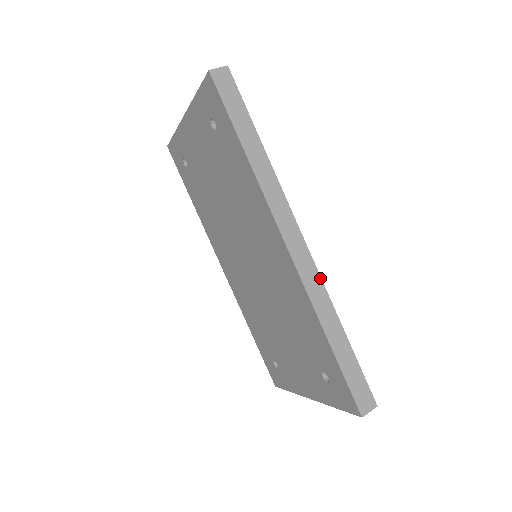
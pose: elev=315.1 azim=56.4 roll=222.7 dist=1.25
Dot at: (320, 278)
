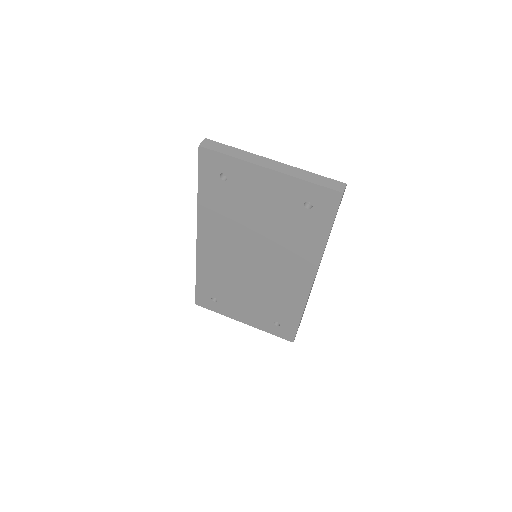
Dot at: occluded
